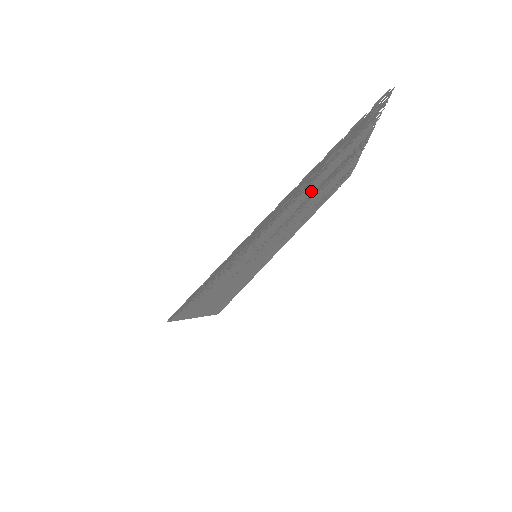
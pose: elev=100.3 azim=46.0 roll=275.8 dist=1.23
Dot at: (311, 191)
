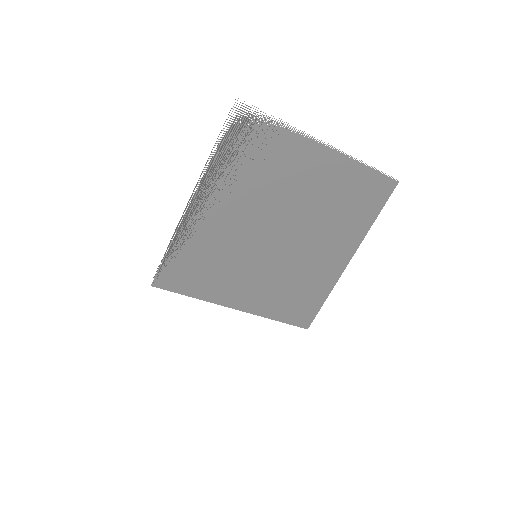
Dot at: (262, 195)
